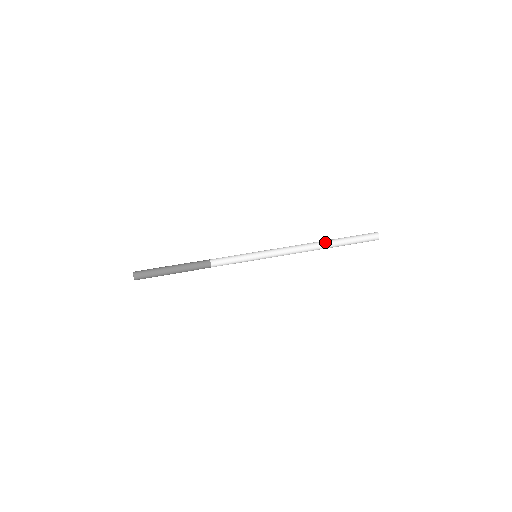
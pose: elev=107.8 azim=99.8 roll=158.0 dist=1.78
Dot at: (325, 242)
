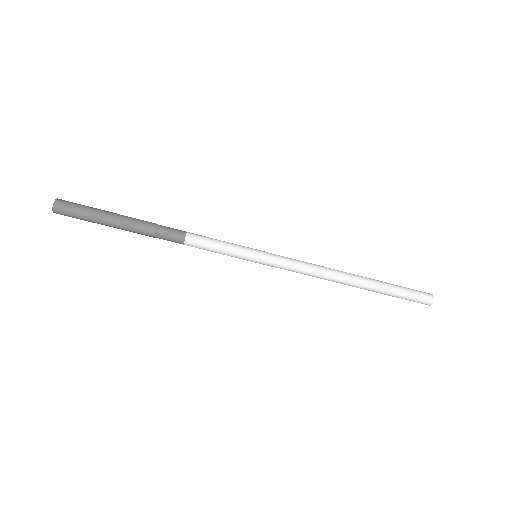
Dot at: (360, 280)
